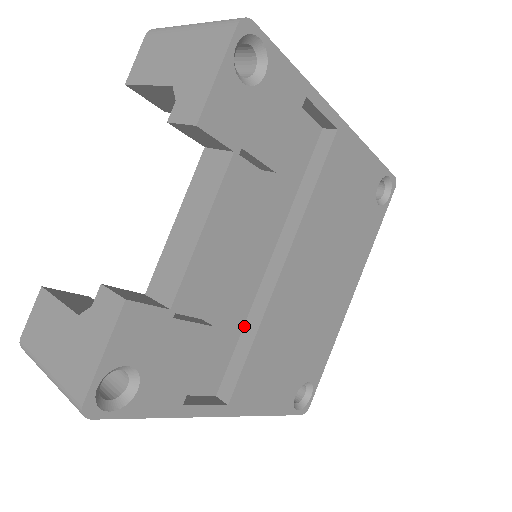
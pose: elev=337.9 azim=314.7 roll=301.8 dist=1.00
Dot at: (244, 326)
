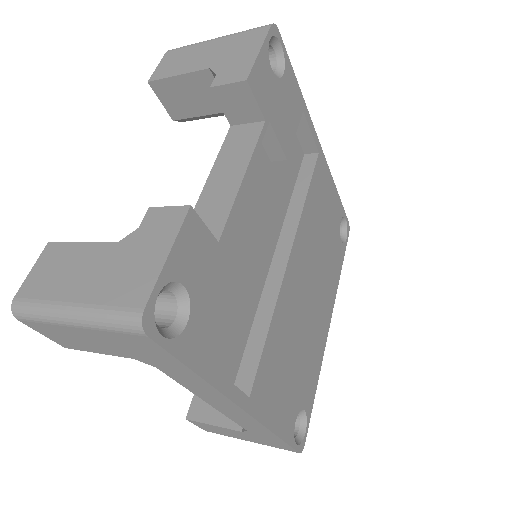
Dot at: (255, 316)
